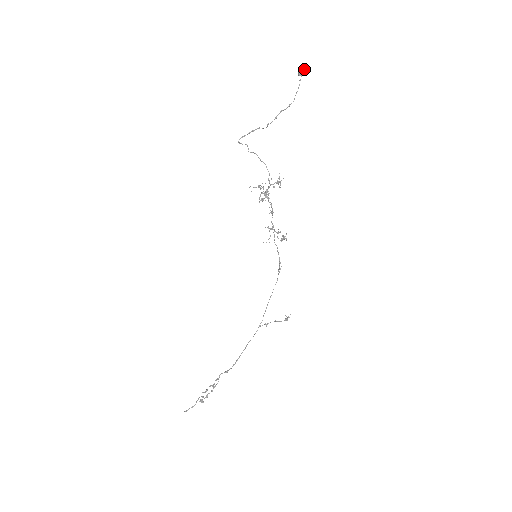
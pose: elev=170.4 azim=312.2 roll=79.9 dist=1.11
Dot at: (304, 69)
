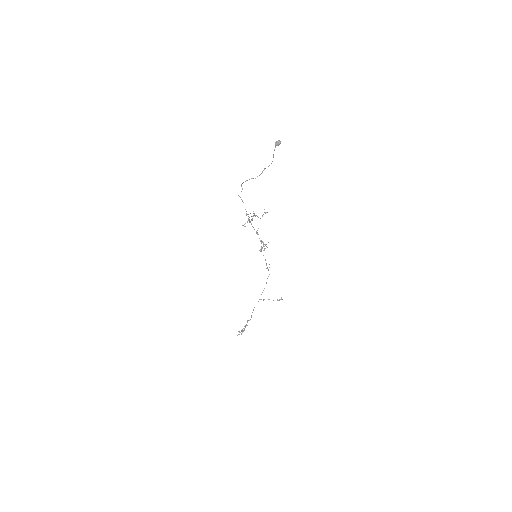
Dot at: (277, 142)
